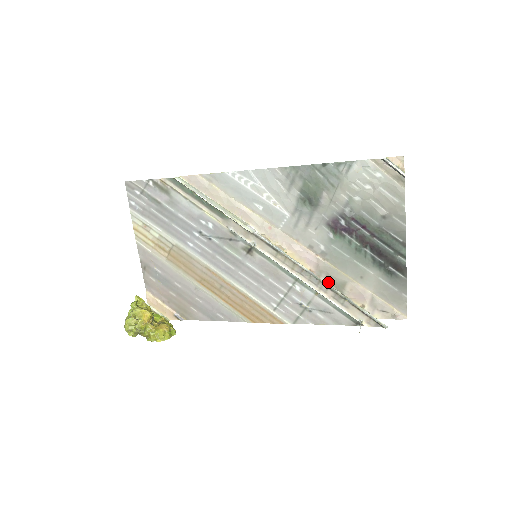
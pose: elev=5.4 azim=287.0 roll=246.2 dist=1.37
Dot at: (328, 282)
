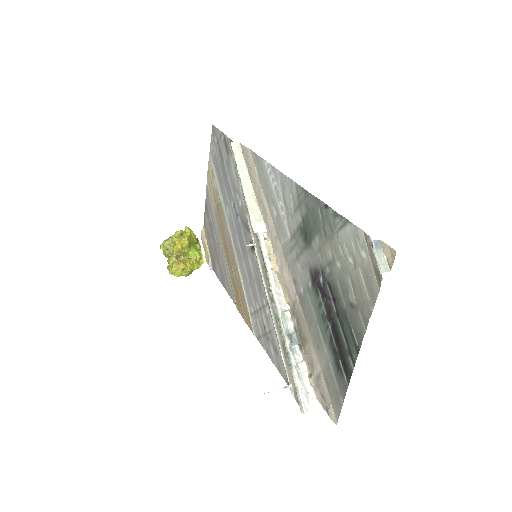
Dot at: (297, 327)
